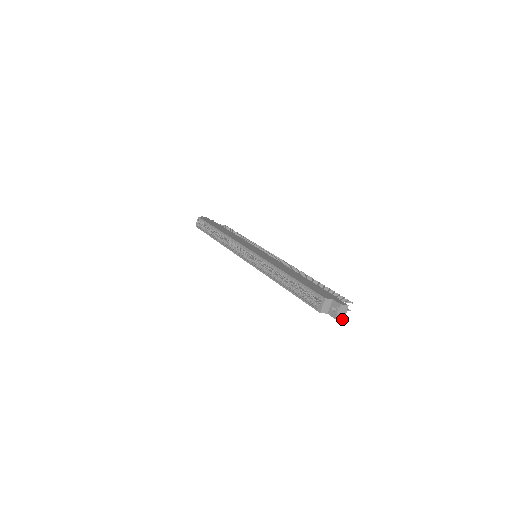
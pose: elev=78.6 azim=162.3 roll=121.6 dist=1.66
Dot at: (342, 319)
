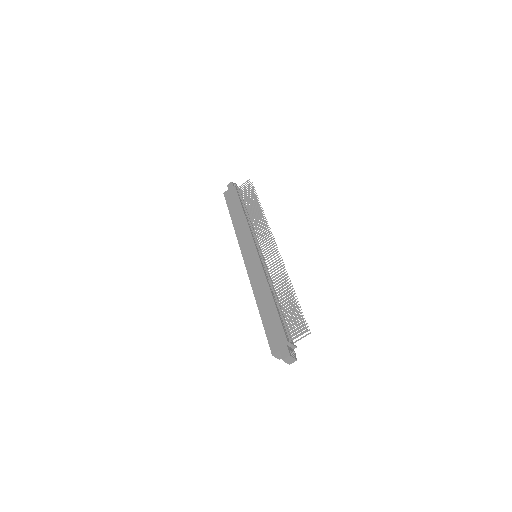
Dot at: occluded
